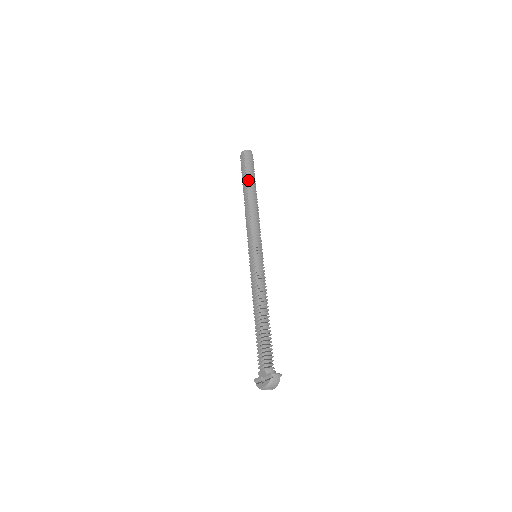
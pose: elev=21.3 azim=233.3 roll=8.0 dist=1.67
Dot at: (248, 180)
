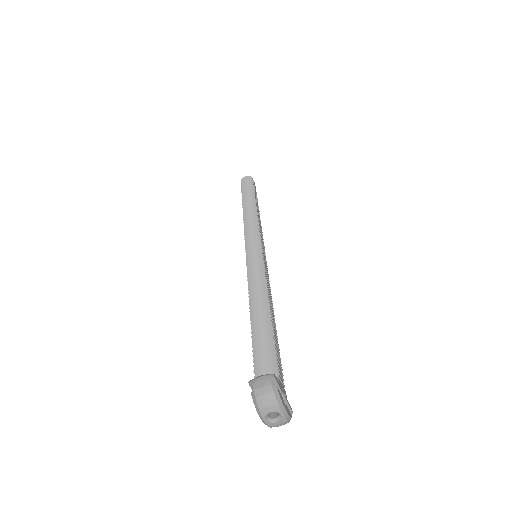
Dot at: occluded
